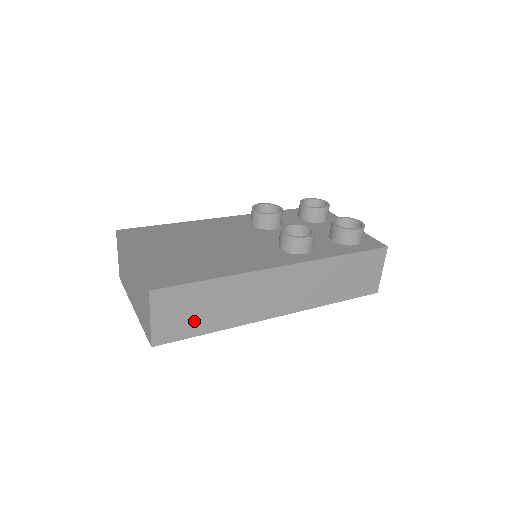
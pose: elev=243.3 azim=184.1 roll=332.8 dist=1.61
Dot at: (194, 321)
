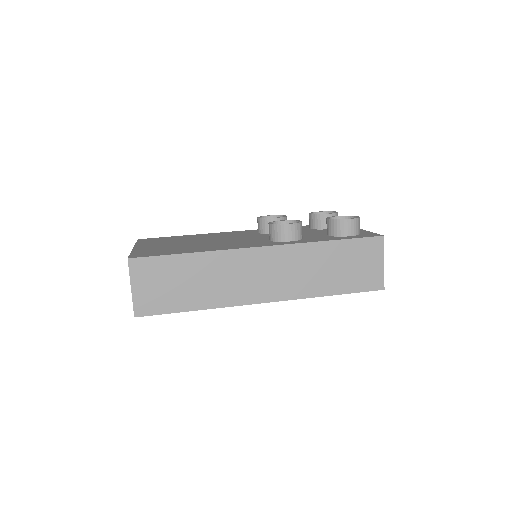
Dot at: (174, 295)
